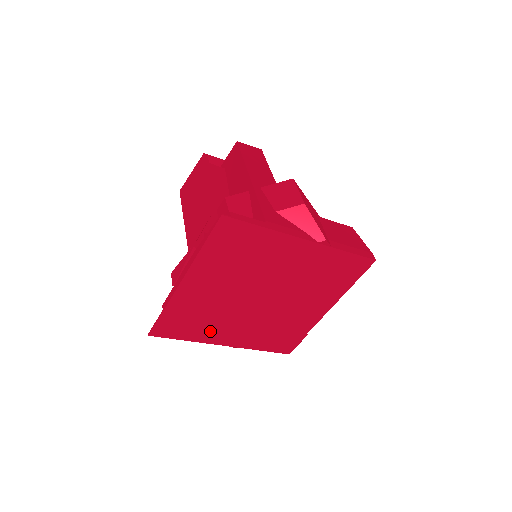
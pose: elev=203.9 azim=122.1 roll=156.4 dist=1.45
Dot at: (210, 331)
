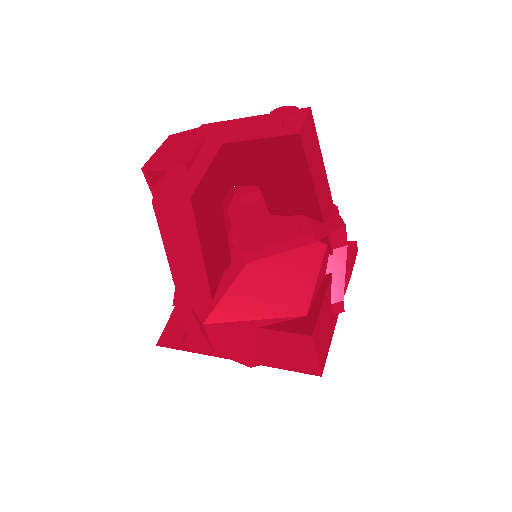
Dot at: occluded
